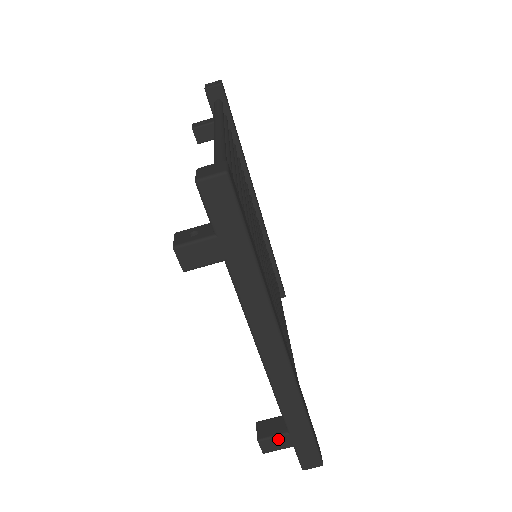
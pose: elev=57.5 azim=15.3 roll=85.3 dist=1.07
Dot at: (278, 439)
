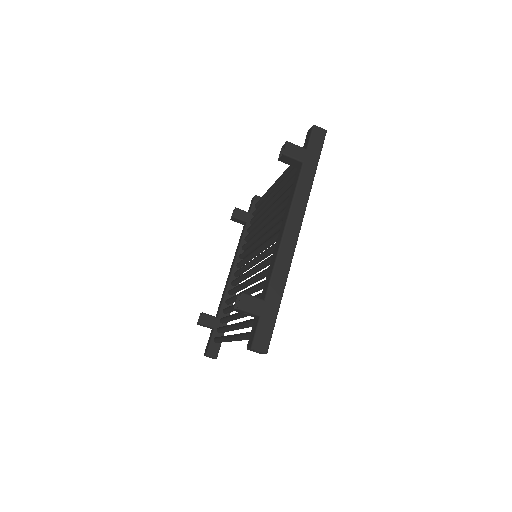
Dot at: (255, 300)
